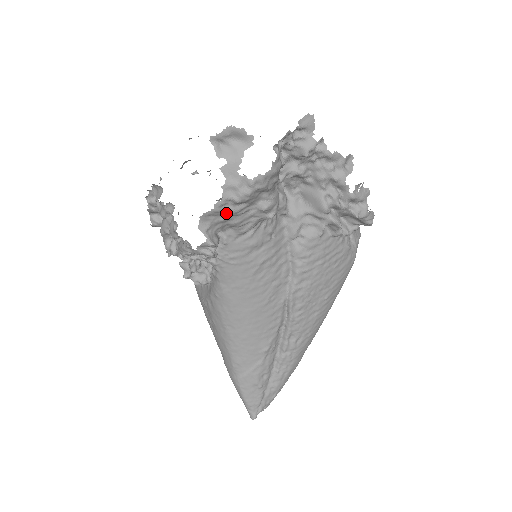
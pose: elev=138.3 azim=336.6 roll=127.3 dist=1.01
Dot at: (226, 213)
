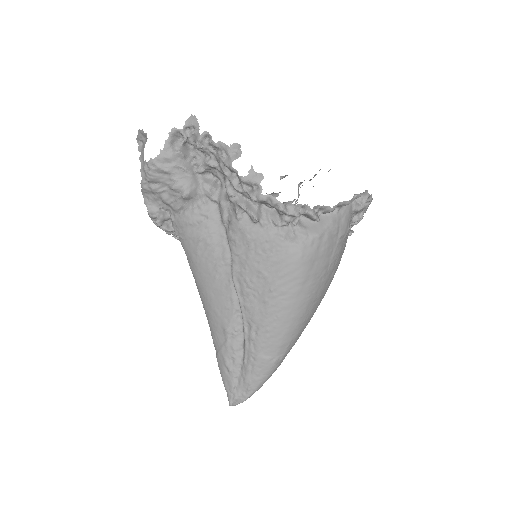
Dot at: (151, 191)
